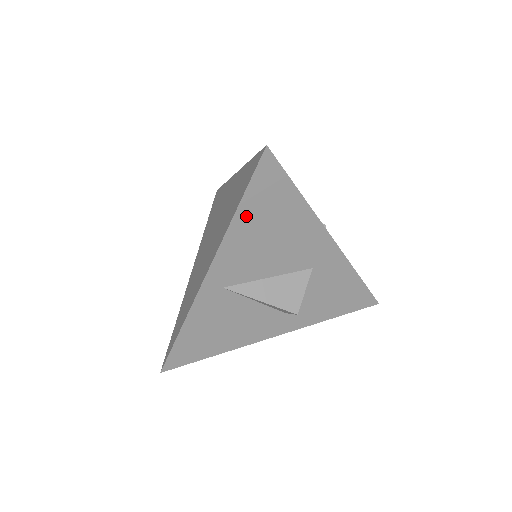
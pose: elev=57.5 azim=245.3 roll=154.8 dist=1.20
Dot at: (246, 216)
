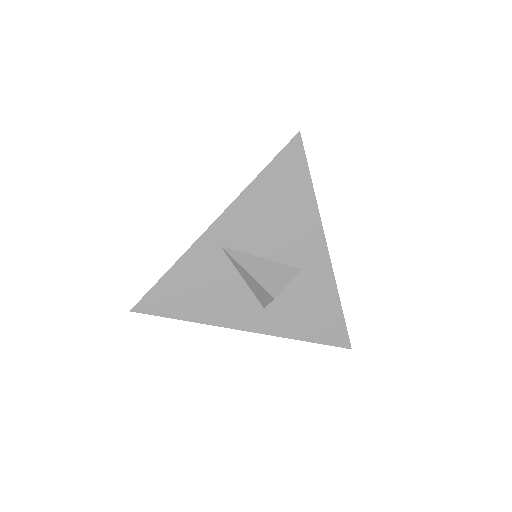
Dot at: (264, 185)
